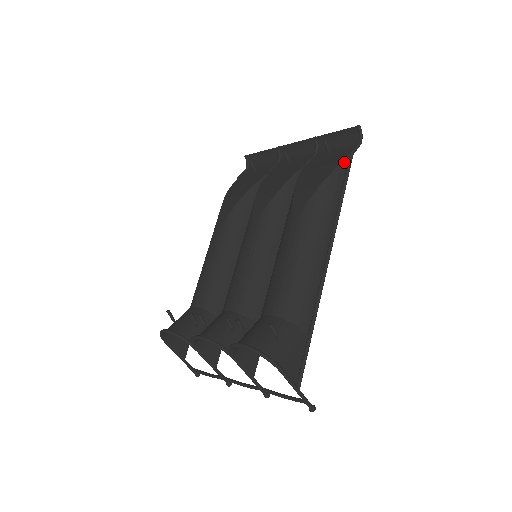
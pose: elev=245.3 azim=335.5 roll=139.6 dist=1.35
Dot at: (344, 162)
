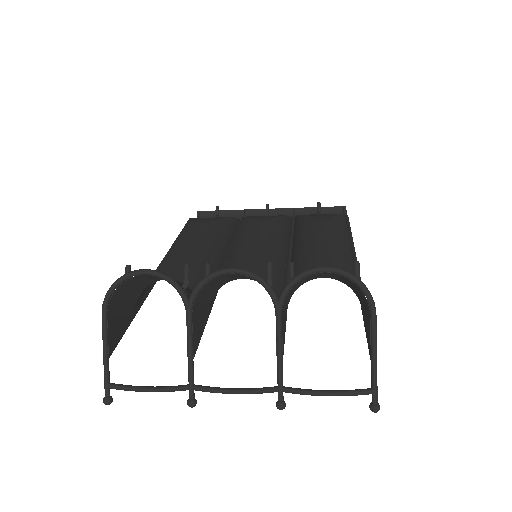
Dot at: occluded
